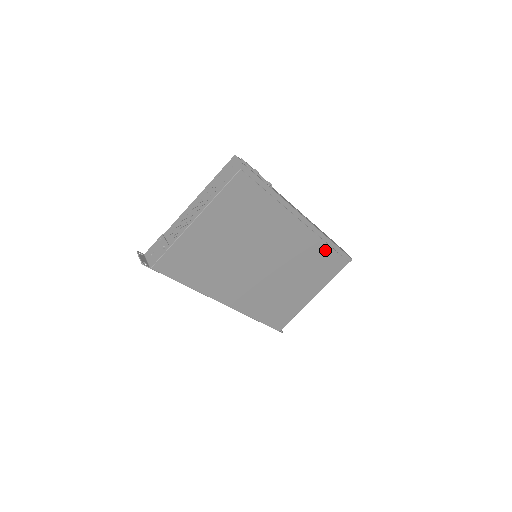
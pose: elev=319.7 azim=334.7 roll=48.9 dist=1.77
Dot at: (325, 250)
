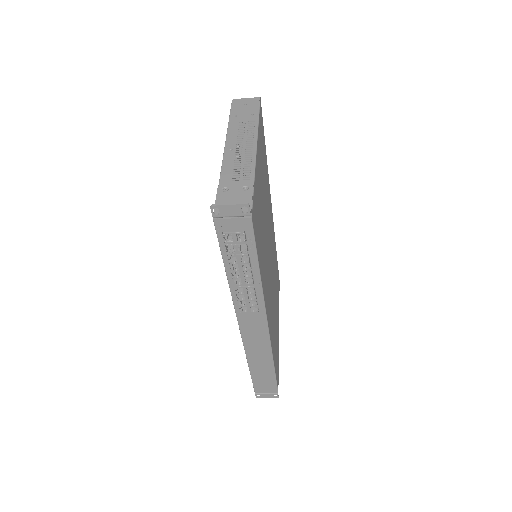
Dot at: (276, 258)
